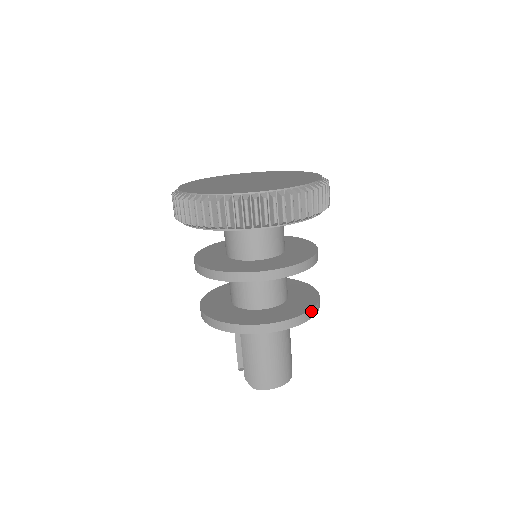
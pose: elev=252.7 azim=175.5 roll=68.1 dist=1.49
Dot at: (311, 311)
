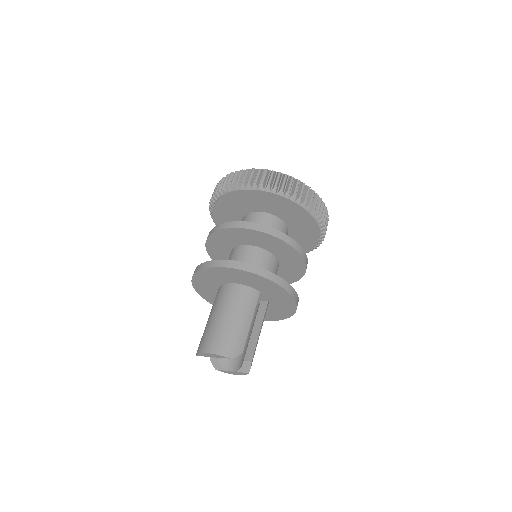
Dot at: (246, 265)
